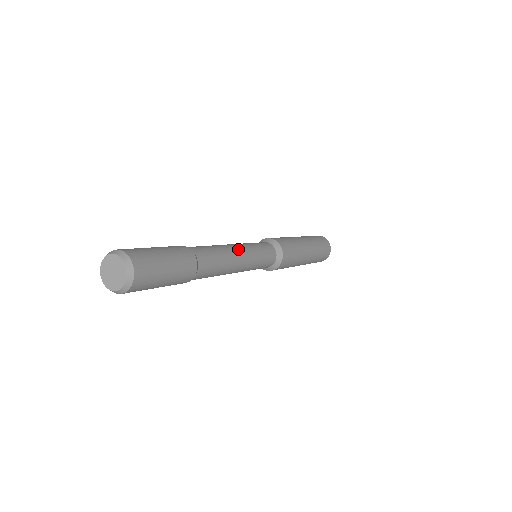
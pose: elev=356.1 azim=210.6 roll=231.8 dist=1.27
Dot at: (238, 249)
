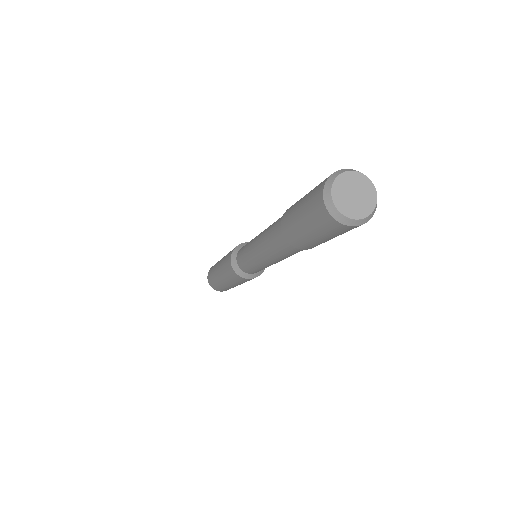
Dot at: occluded
